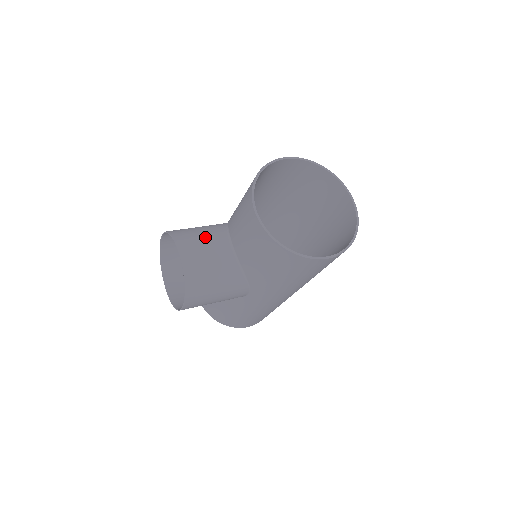
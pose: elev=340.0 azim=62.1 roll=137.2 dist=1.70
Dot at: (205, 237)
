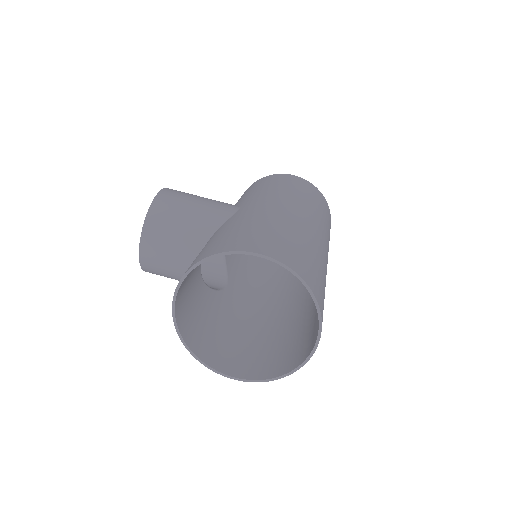
Dot at: (176, 239)
